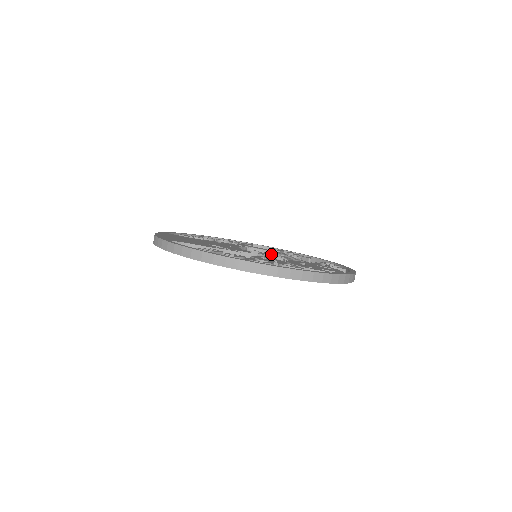
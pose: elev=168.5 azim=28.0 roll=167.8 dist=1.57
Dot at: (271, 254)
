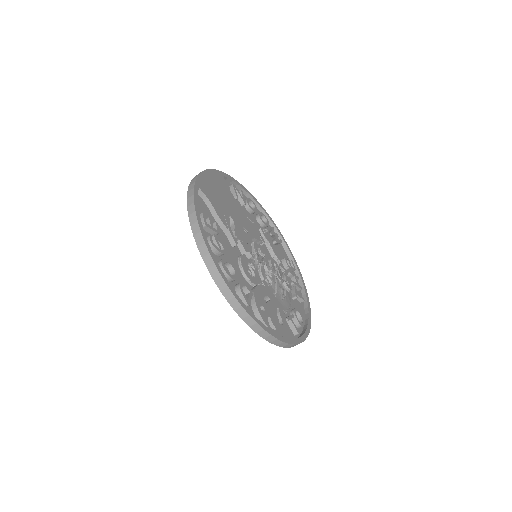
Dot at: (266, 266)
